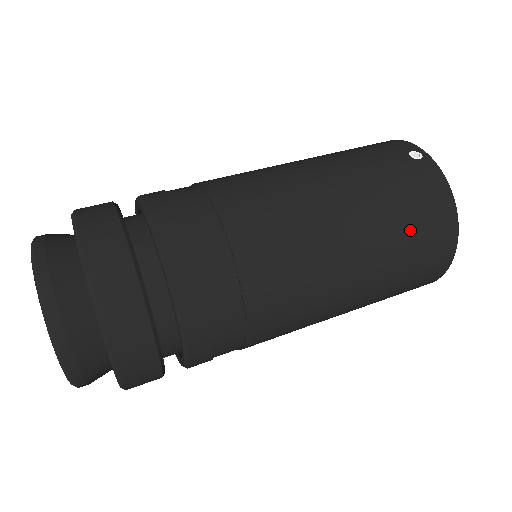
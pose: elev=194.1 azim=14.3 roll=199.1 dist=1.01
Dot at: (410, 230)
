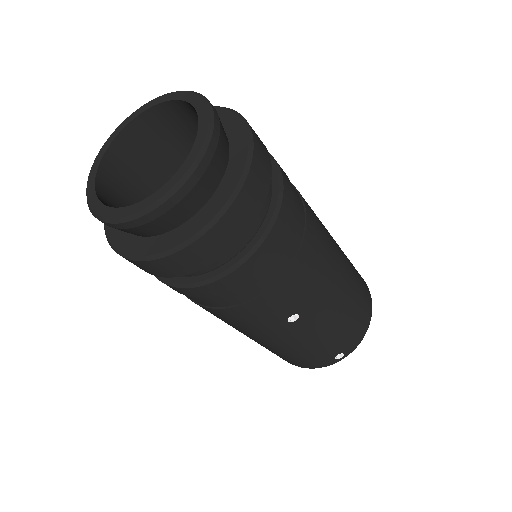
Dot at: (358, 280)
